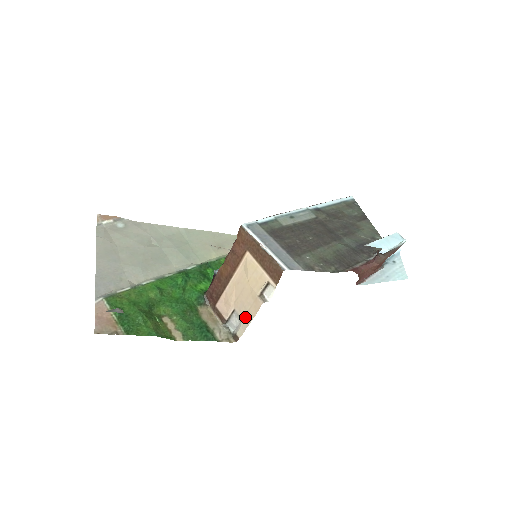
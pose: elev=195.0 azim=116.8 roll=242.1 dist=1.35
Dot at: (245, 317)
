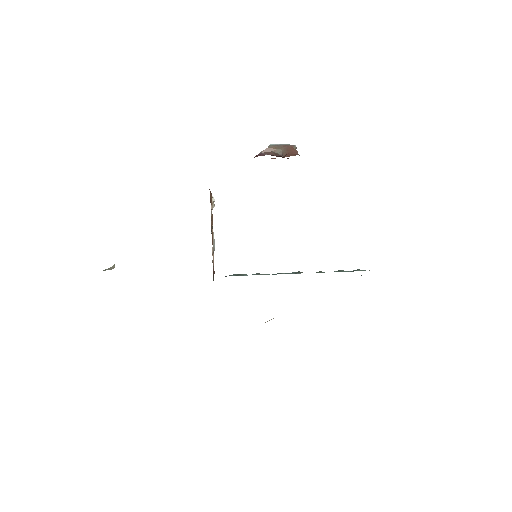
Dot at: occluded
